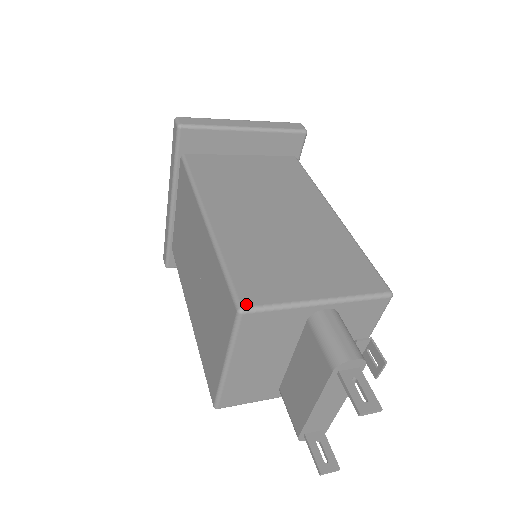
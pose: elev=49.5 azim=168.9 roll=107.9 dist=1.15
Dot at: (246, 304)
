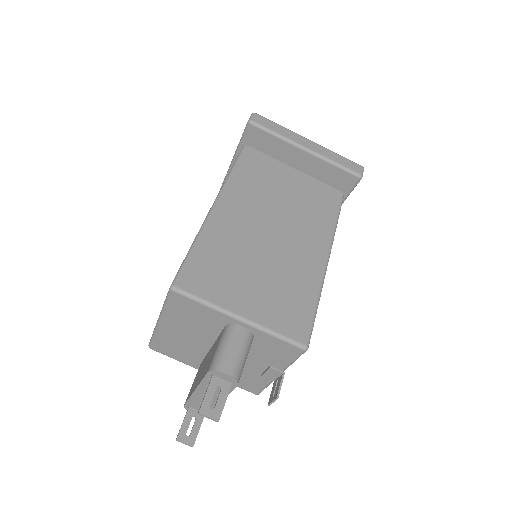
Dot at: (180, 285)
